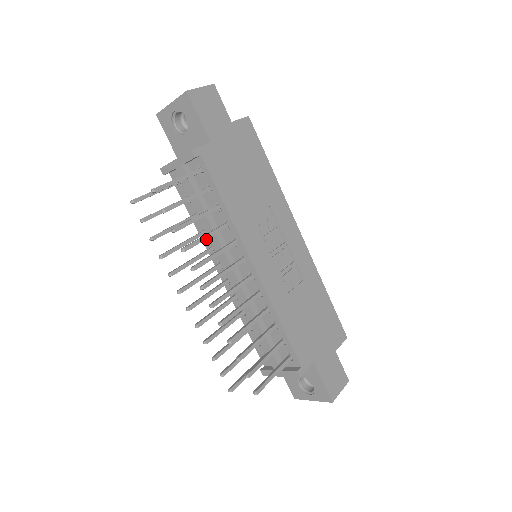
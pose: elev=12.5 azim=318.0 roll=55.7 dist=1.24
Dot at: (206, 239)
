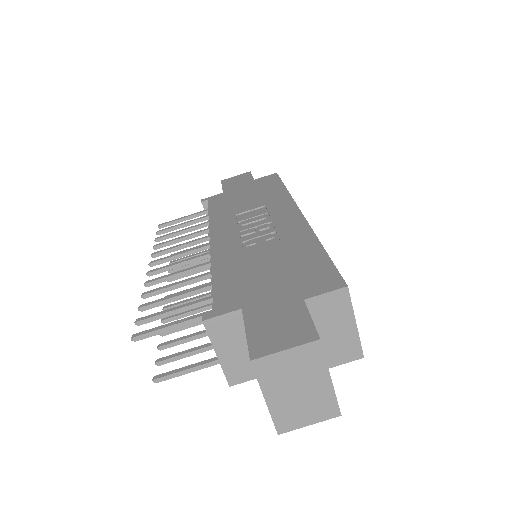
Dot at: occluded
